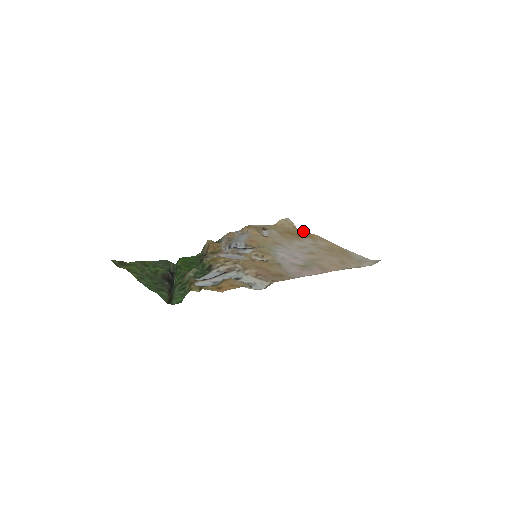
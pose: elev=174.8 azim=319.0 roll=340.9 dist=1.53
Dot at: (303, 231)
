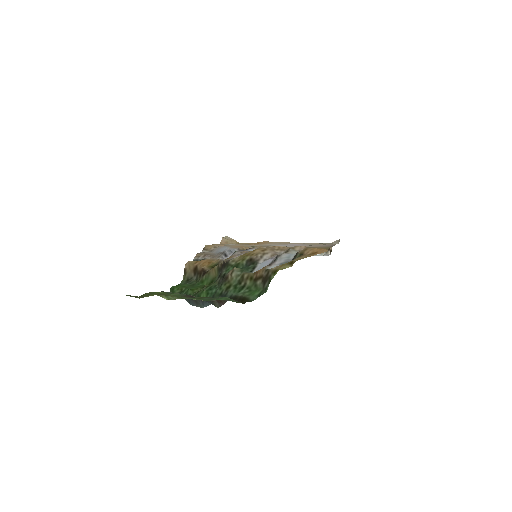
Dot at: occluded
